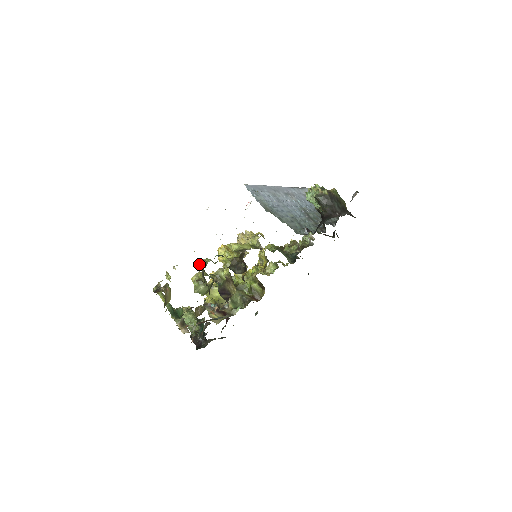
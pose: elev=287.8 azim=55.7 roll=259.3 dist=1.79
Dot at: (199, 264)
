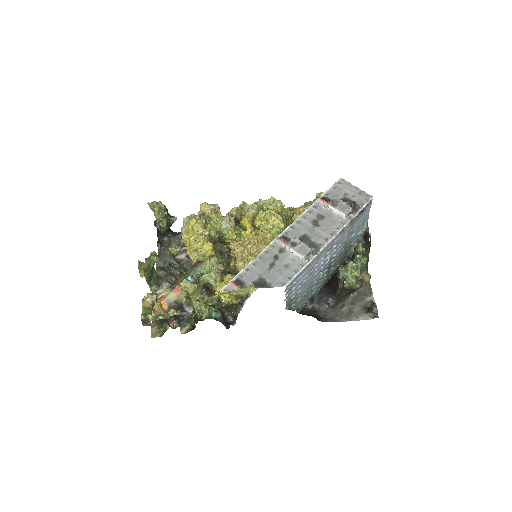
Dot at: (195, 309)
